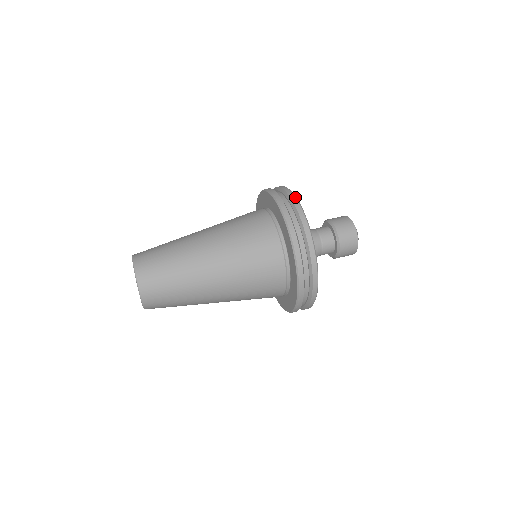
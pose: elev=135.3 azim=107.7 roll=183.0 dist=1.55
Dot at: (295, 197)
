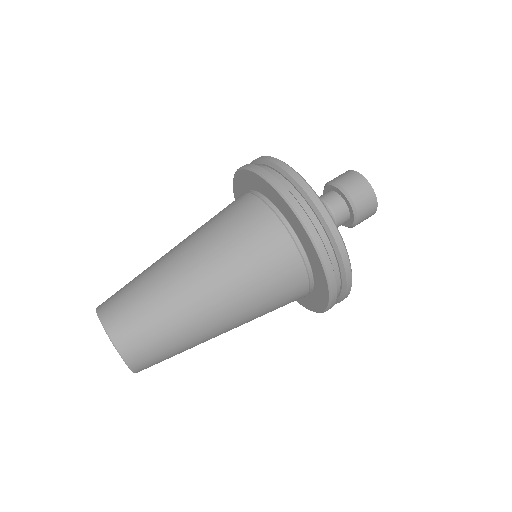
Dot at: (274, 158)
